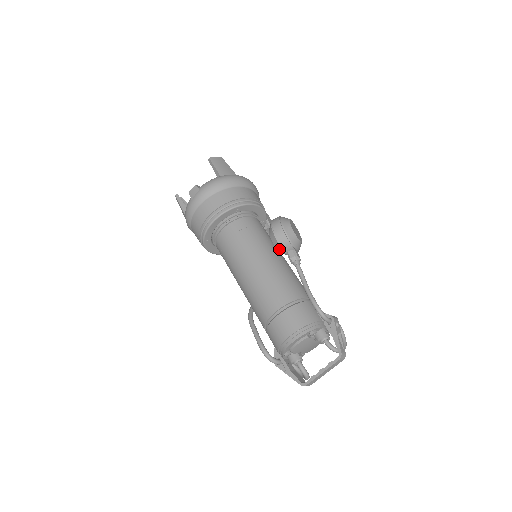
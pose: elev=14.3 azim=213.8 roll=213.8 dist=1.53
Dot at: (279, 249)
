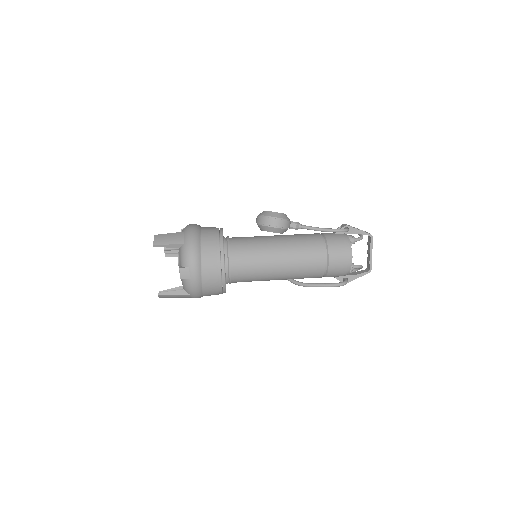
Dot at: occluded
